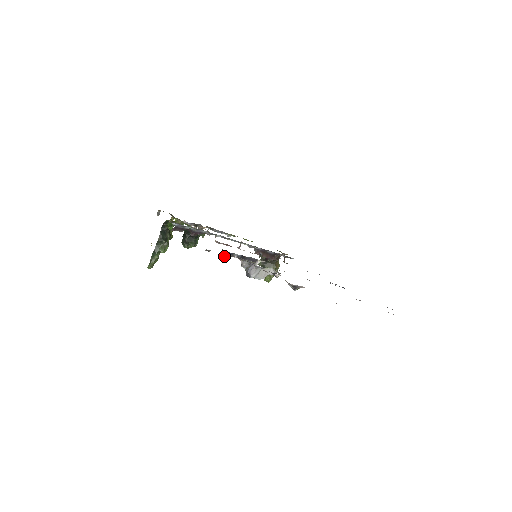
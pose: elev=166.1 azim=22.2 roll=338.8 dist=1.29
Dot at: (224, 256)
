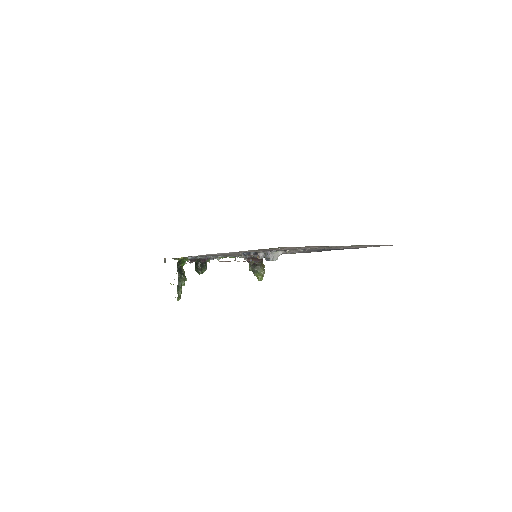
Dot at: occluded
